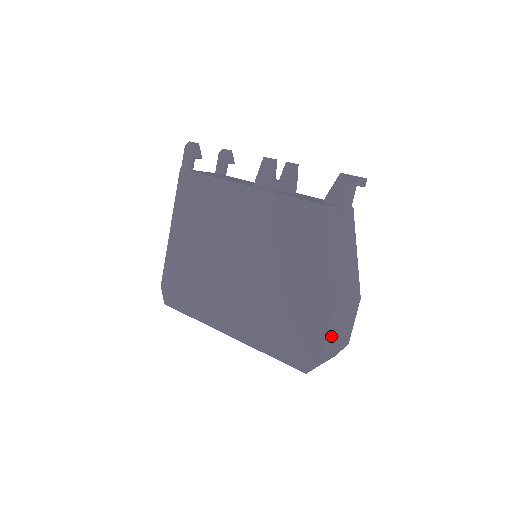
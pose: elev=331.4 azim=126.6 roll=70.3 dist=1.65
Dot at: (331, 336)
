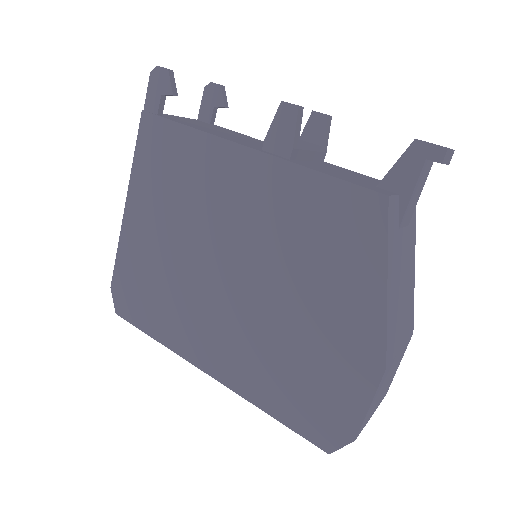
Dot at: (373, 402)
